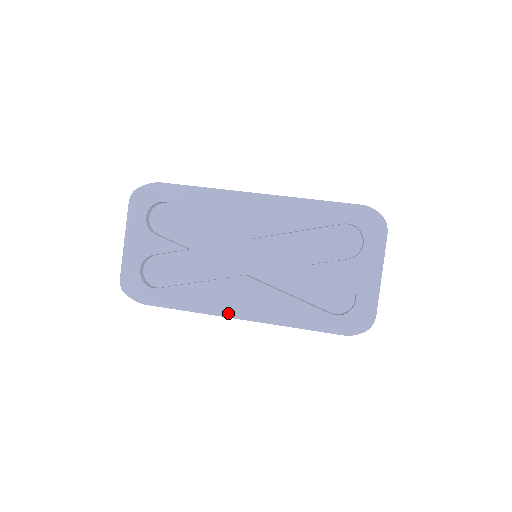
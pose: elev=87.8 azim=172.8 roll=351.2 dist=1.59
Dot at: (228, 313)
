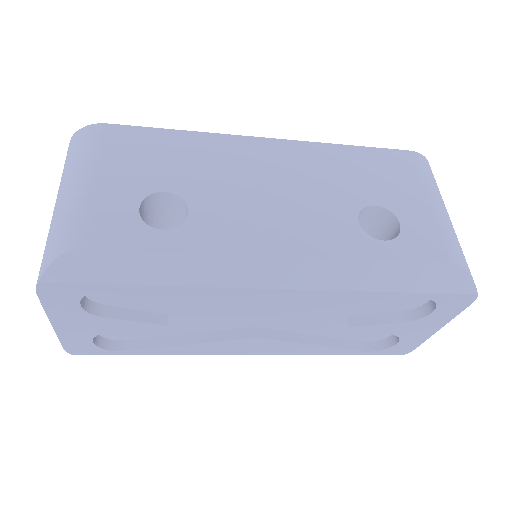
Dot at: occluded
